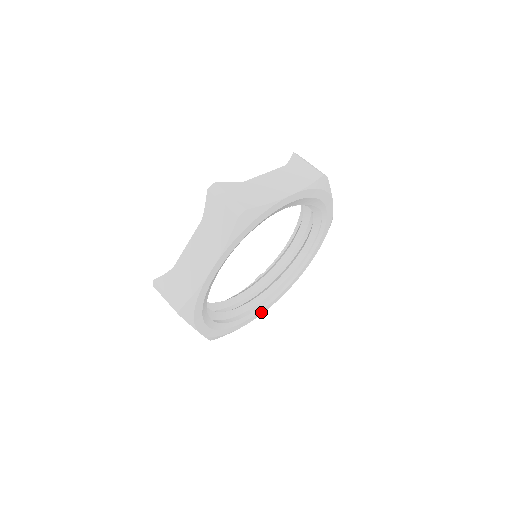
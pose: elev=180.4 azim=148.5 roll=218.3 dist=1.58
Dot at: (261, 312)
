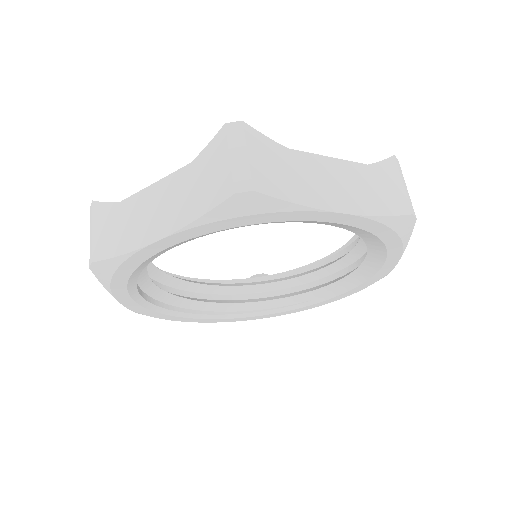
Dot at: (136, 307)
